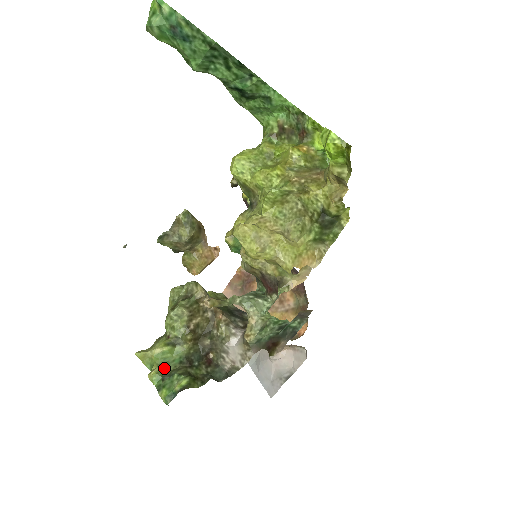
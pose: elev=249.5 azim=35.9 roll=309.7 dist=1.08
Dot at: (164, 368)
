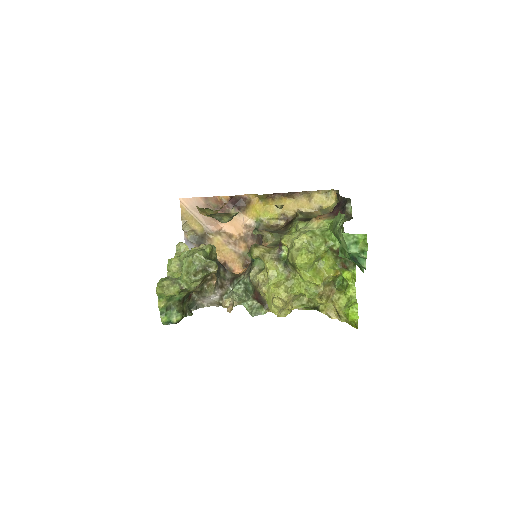
Dot at: (169, 301)
